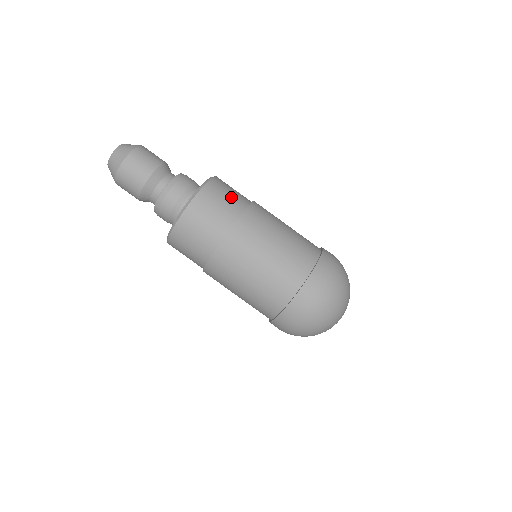
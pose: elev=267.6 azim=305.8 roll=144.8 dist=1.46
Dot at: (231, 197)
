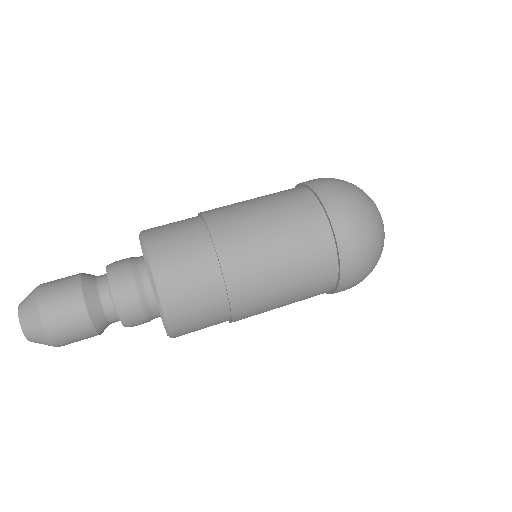
Dot at: (178, 226)
